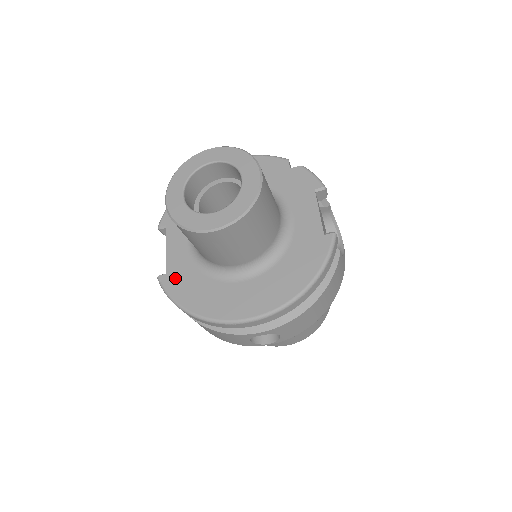
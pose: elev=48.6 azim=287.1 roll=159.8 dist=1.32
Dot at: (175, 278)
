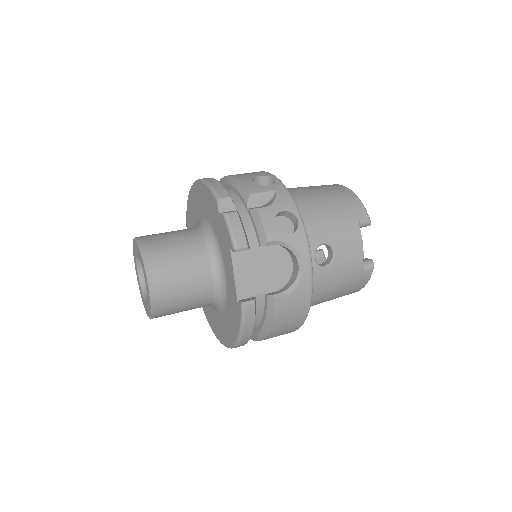
Dot at: occluded
